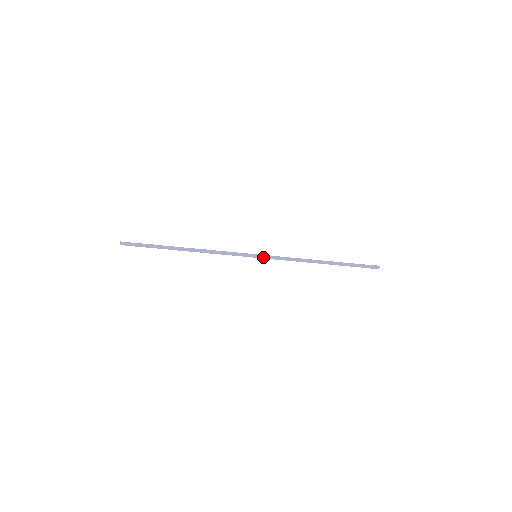
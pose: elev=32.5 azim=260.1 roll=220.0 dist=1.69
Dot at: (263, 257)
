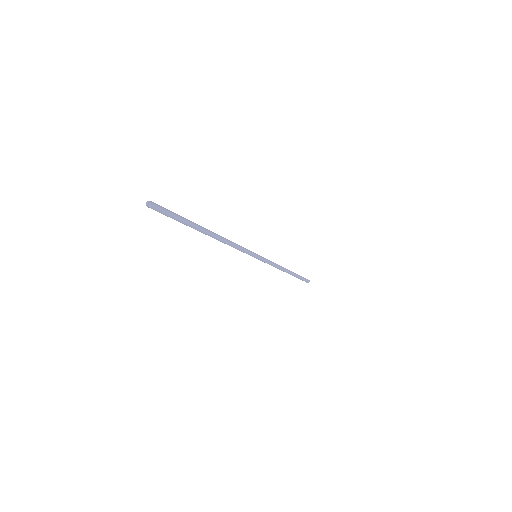
Dot at: (261, 257)
